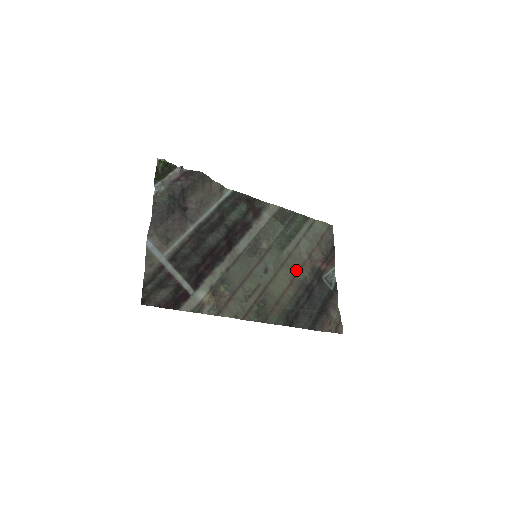
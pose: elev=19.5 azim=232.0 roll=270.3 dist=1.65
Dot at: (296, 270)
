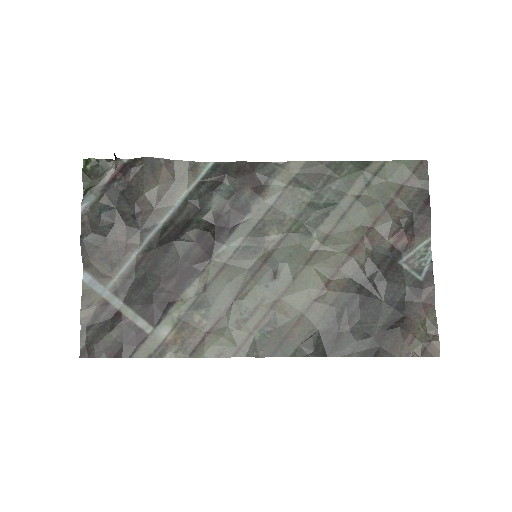
Dot at: (338, 261)
